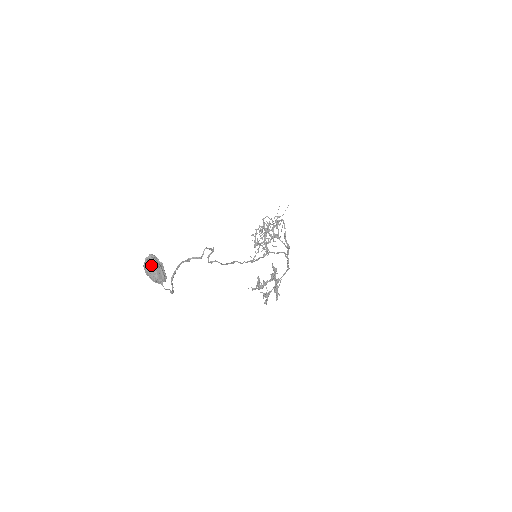
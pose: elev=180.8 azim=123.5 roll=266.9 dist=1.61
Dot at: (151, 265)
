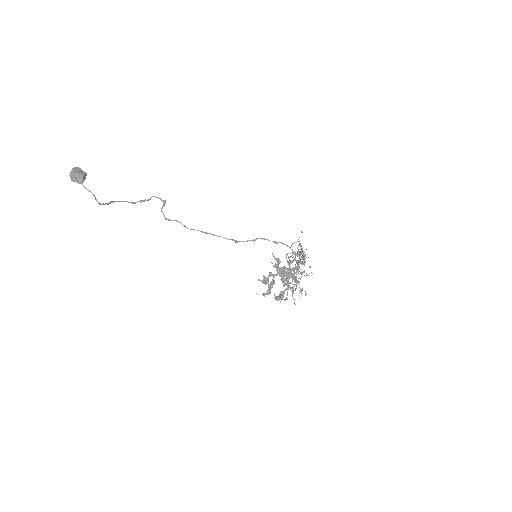
Dot at: (72, 168)
